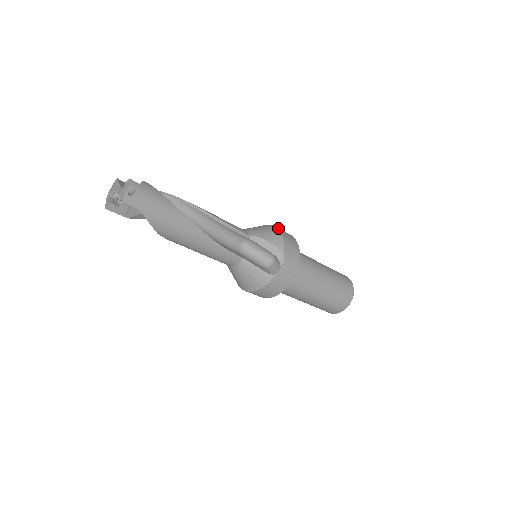
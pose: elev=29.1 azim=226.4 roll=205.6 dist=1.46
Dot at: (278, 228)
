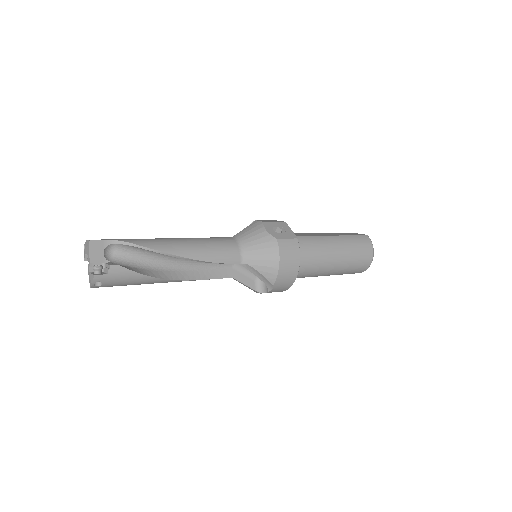
Dot at: (281, 251)
